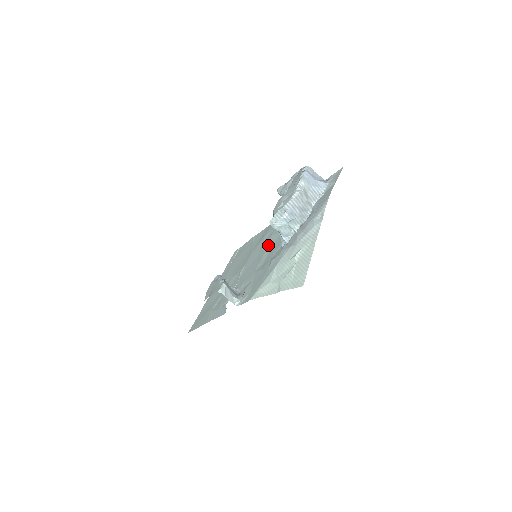
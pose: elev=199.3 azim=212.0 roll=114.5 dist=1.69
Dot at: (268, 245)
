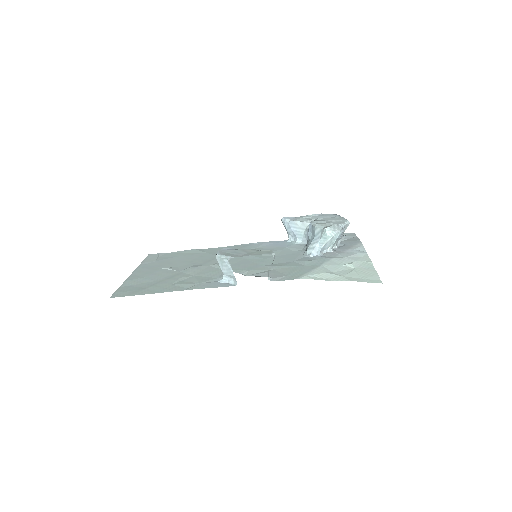
Dot at: (263, 255)
